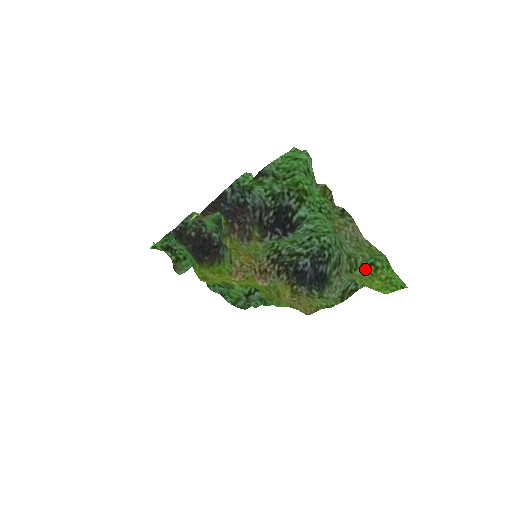
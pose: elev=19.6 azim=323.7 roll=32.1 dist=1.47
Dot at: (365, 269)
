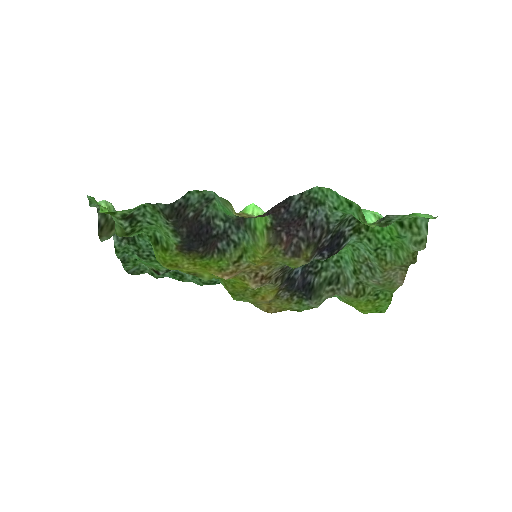
Dot at: (369, 297)
